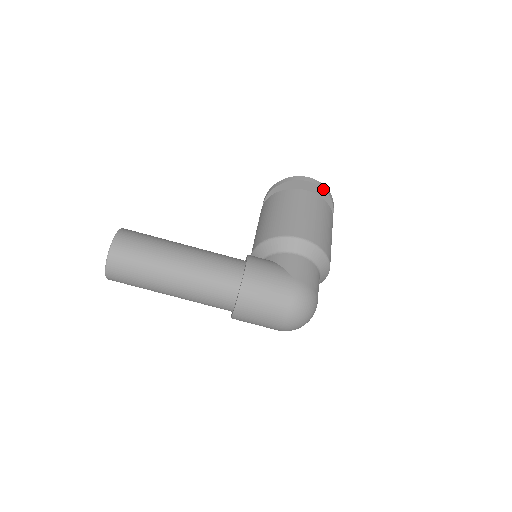
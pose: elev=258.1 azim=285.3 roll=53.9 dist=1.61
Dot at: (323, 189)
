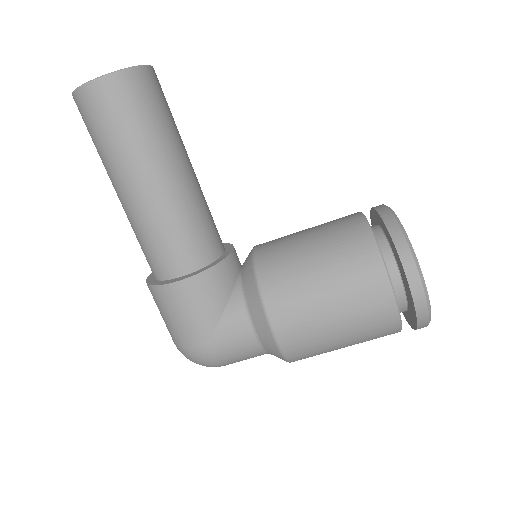
Dot at: (417, 318)
